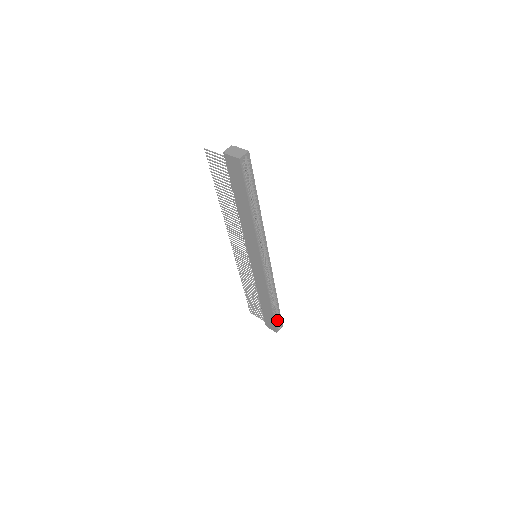
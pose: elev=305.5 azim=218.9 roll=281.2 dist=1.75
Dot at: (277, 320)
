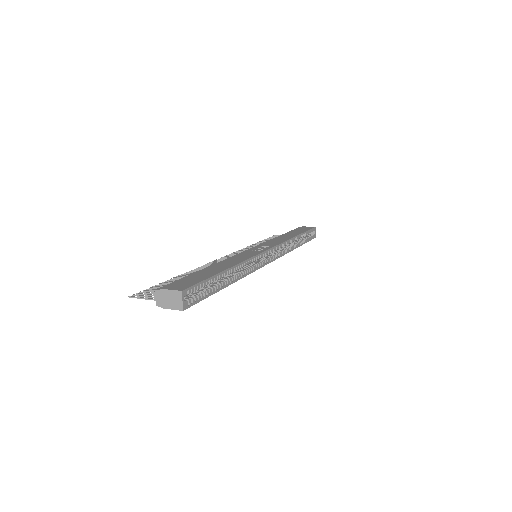
Dot at: occluded
